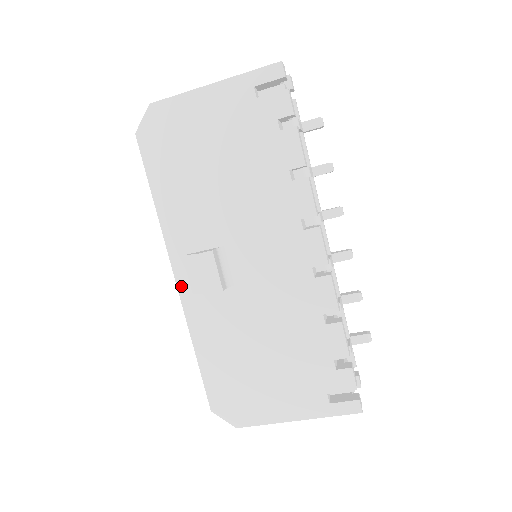
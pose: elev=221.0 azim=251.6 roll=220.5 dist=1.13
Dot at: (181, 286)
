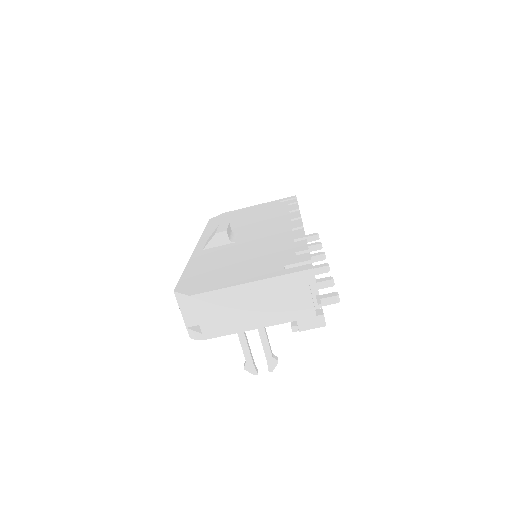
Dot at: (197, 249)
